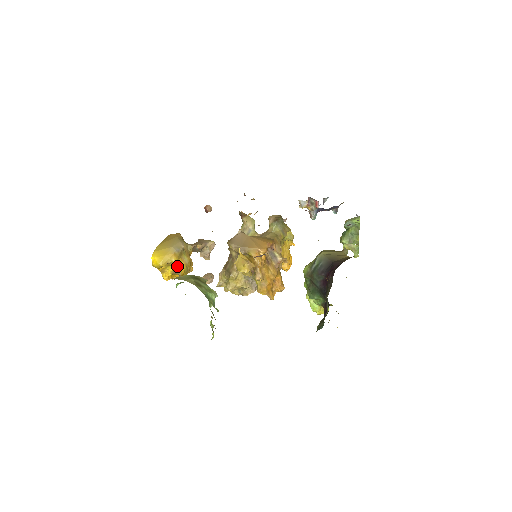
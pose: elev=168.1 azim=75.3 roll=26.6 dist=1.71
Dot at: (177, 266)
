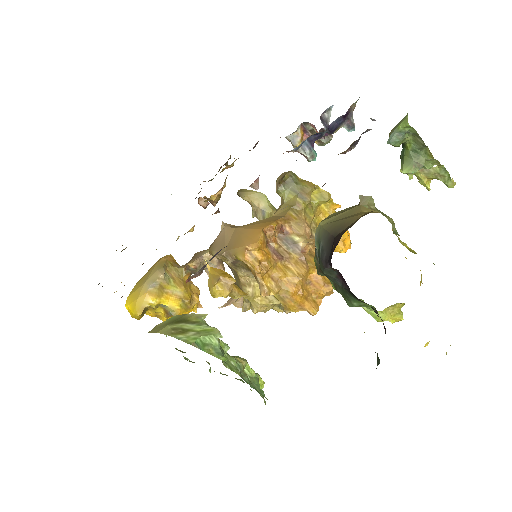
Dot at: (165, 306)
